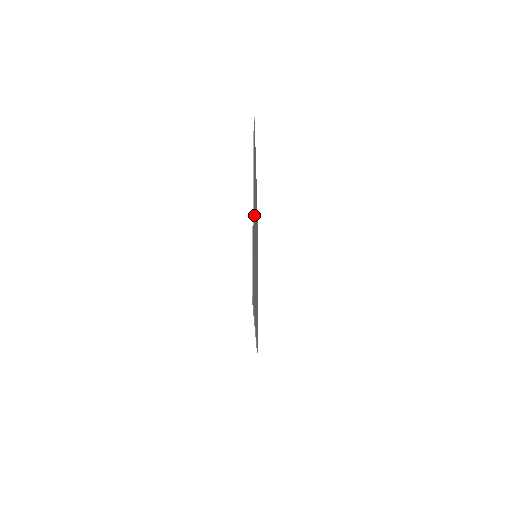
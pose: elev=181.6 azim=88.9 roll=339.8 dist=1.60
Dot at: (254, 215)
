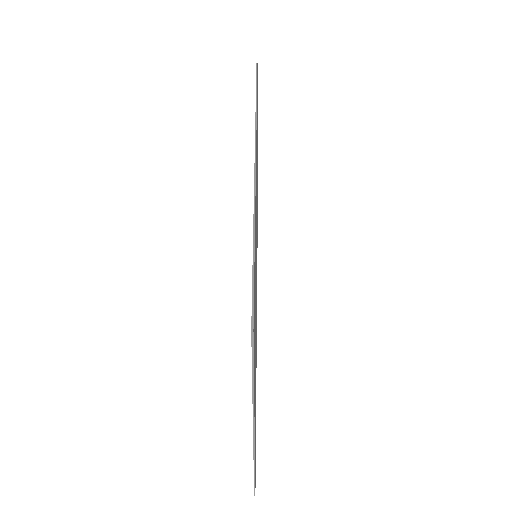
Dot at: occluded
